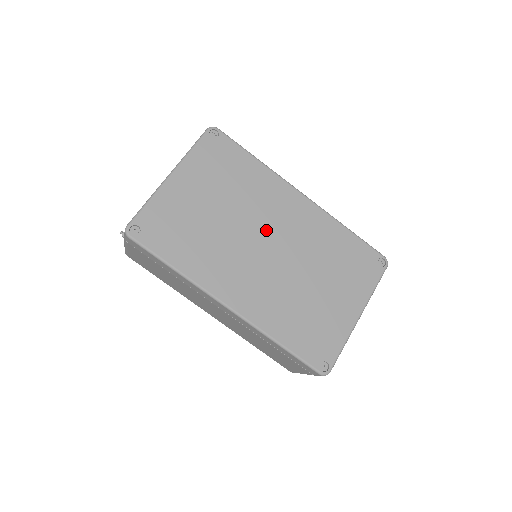
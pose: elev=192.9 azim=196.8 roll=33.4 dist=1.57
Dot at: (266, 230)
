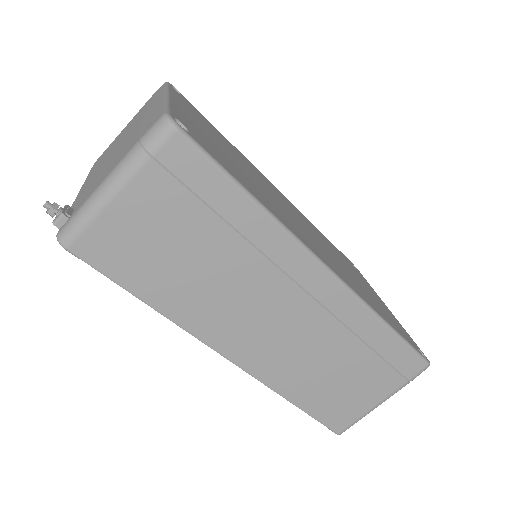
Dot at: (281, 201)
